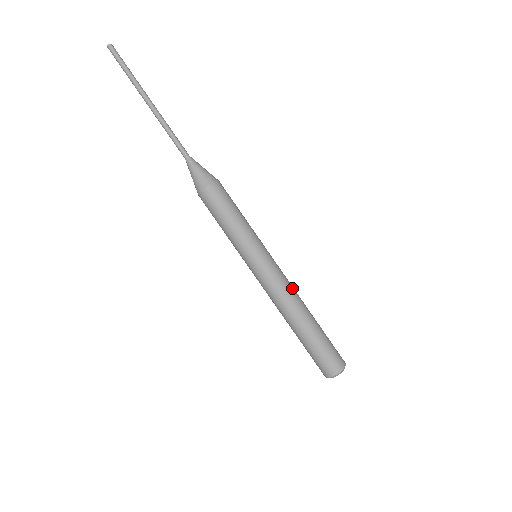
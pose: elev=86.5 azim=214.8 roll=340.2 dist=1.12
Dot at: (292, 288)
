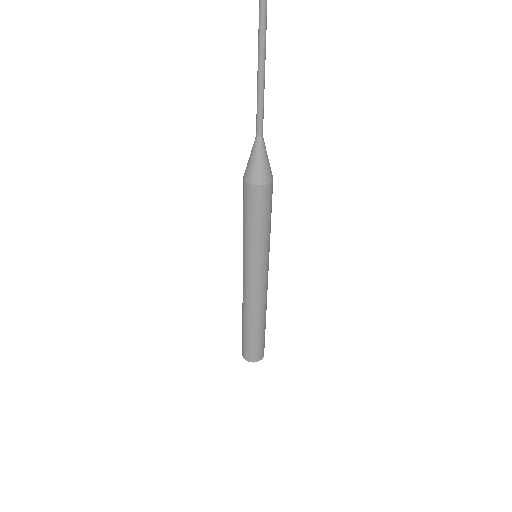
Dot at: (263, 299)
